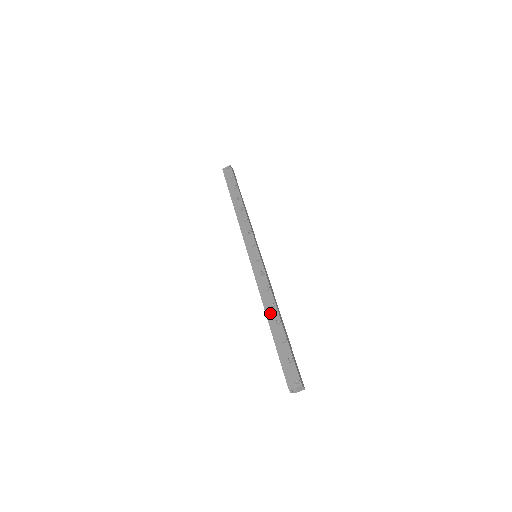
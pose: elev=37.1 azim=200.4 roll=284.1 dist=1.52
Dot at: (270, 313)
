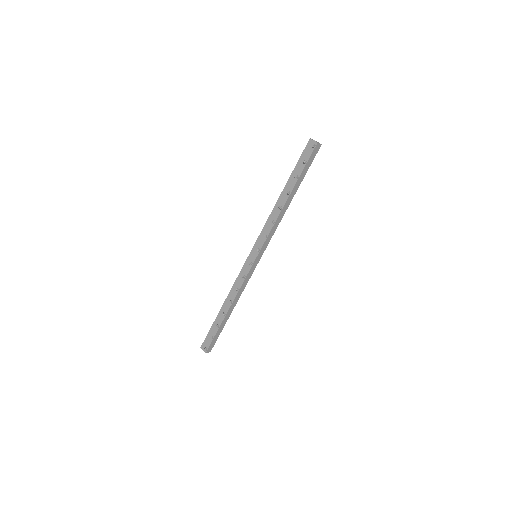
Dot at: (226, 304)
